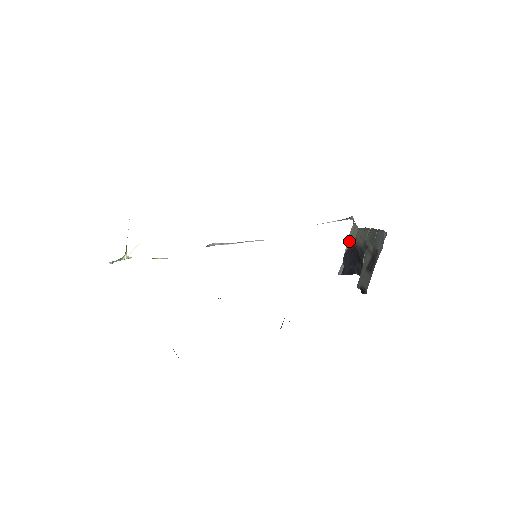
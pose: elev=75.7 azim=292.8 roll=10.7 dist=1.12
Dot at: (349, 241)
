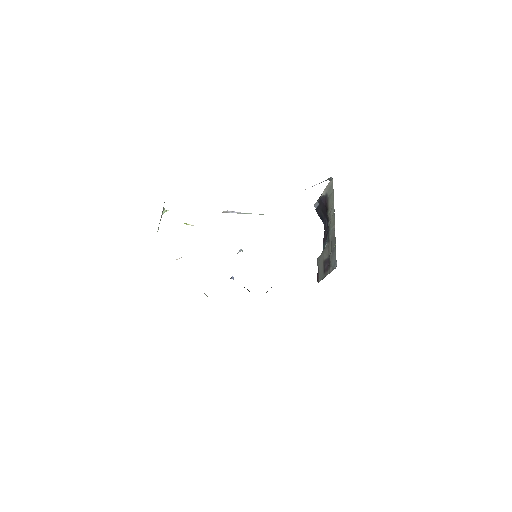
Dot at: (326, 190)
